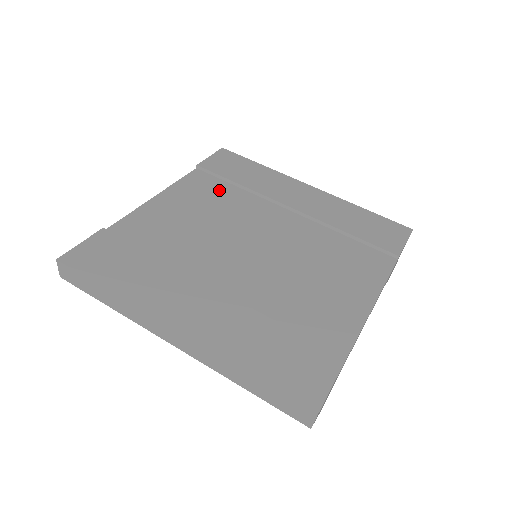
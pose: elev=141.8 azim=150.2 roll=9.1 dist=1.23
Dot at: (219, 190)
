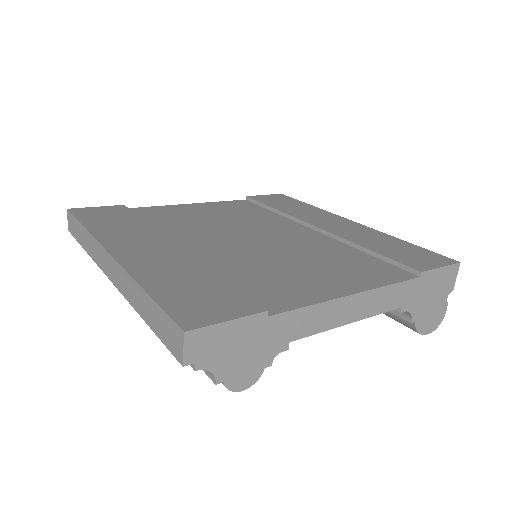
Dot at: (253, 210)
